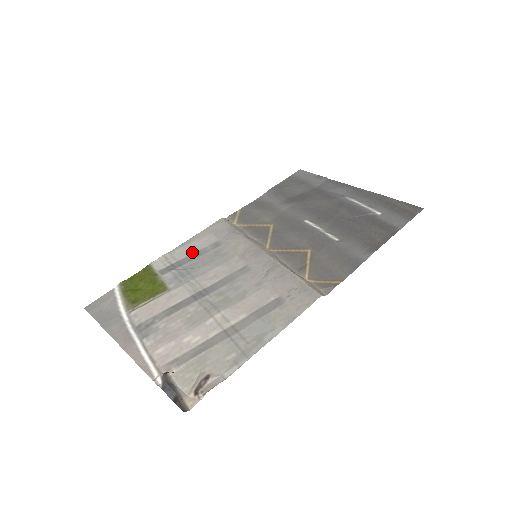
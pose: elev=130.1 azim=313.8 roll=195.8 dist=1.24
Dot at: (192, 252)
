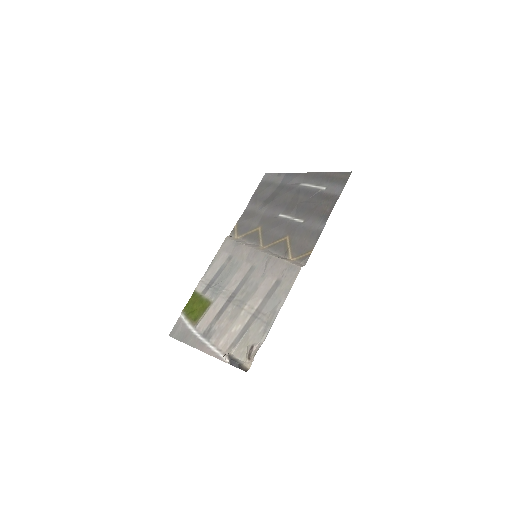
Dot at: (217, 270)
